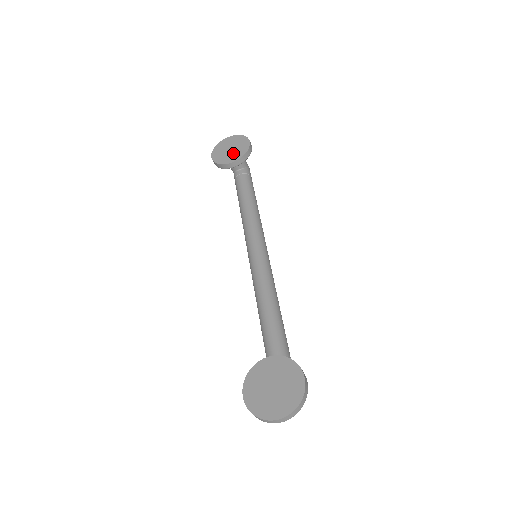
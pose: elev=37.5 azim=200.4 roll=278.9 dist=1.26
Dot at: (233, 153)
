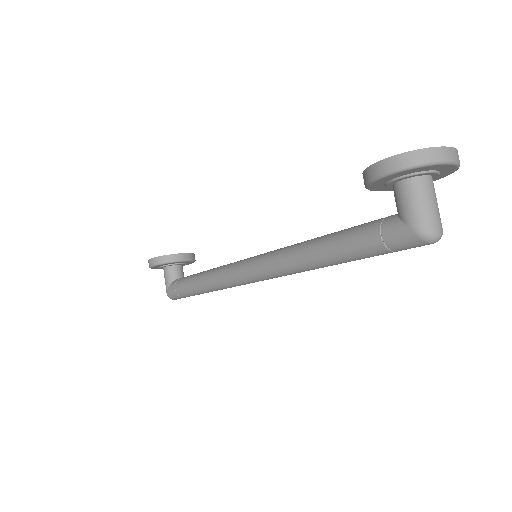
Dot at: occluded
